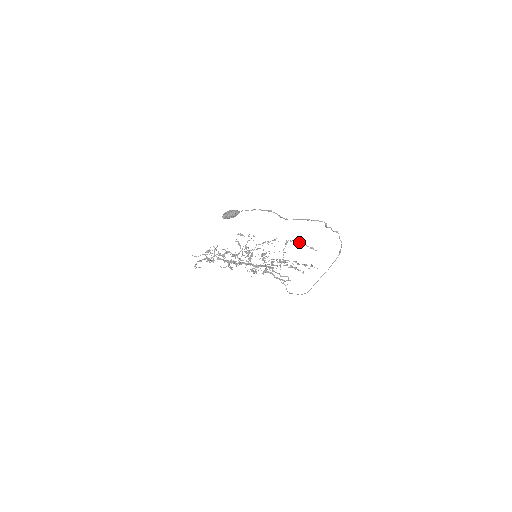
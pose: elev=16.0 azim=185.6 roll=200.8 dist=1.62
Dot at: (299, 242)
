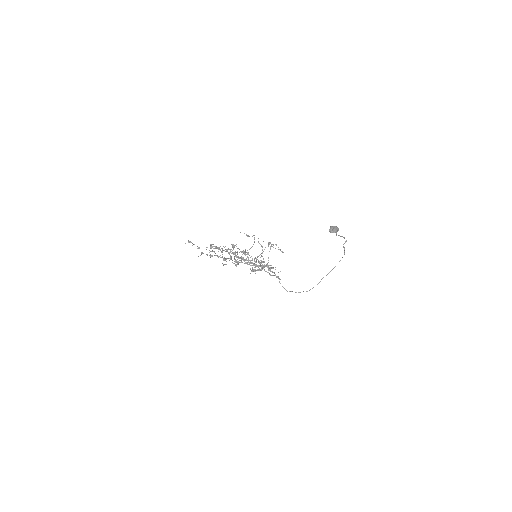
Dot at: occluded
